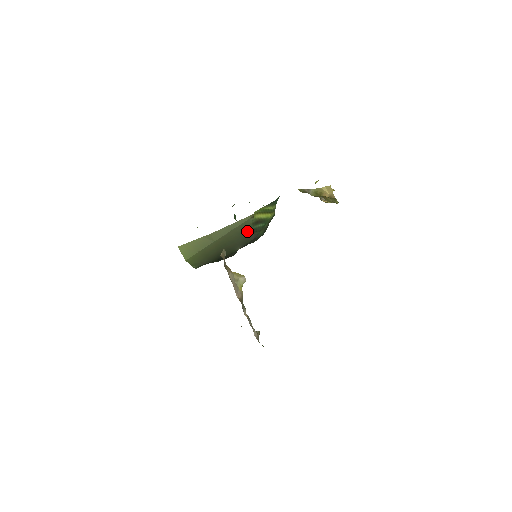
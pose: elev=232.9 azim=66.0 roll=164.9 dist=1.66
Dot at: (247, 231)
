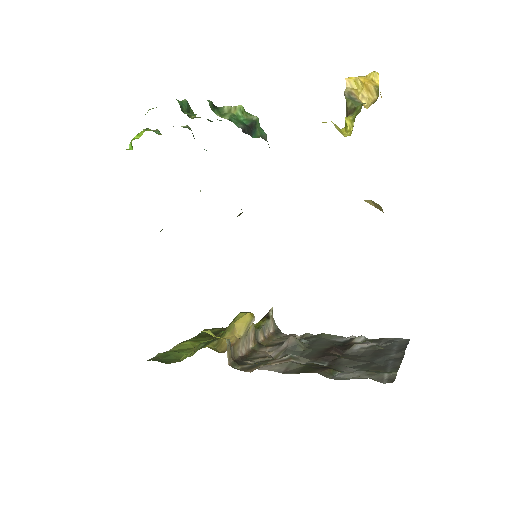
Dot at: occluded
